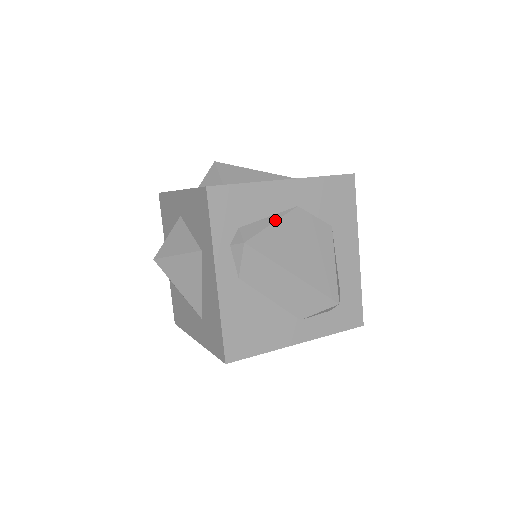
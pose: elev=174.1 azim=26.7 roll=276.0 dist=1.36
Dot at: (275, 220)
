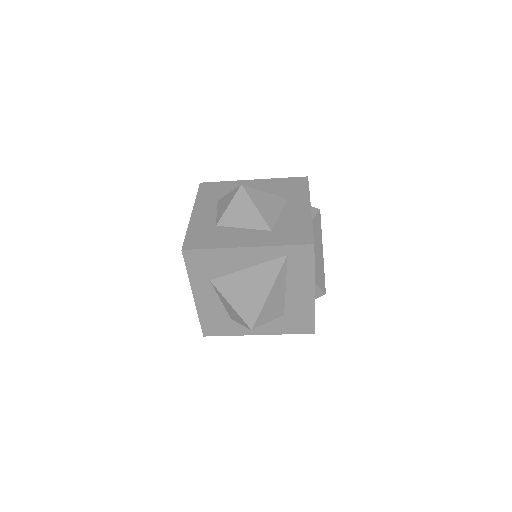
Dot at: occluded
